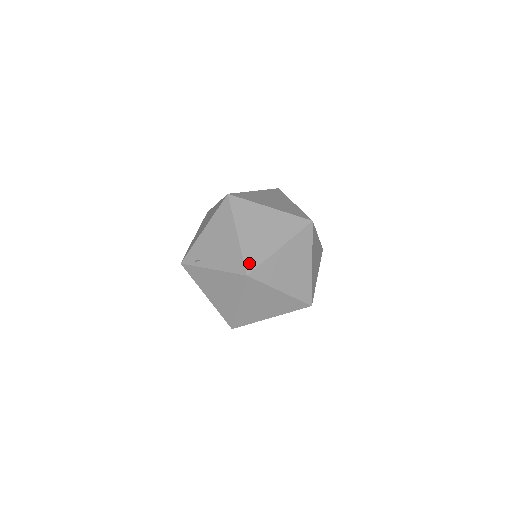
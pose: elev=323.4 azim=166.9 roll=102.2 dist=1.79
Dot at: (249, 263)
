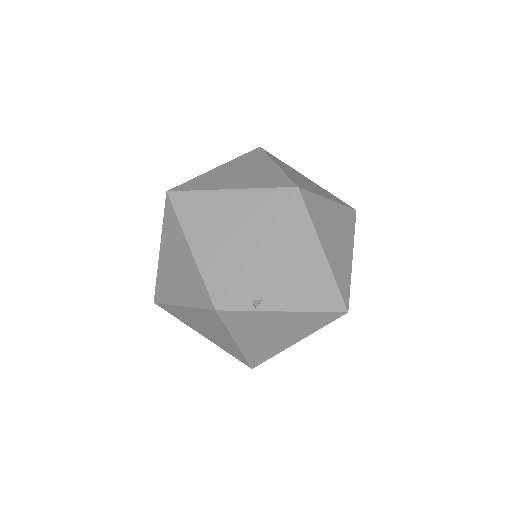
Dot at: (344, 293)
